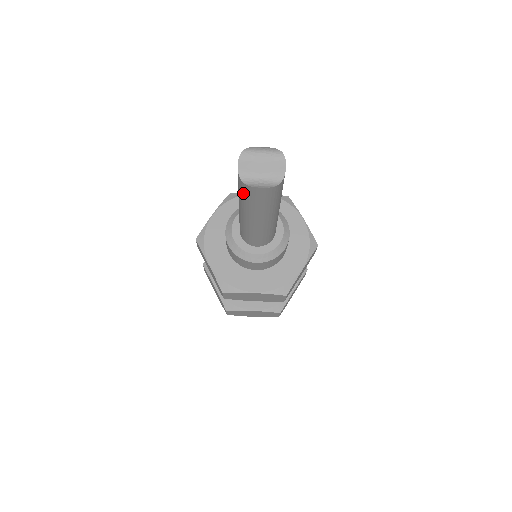
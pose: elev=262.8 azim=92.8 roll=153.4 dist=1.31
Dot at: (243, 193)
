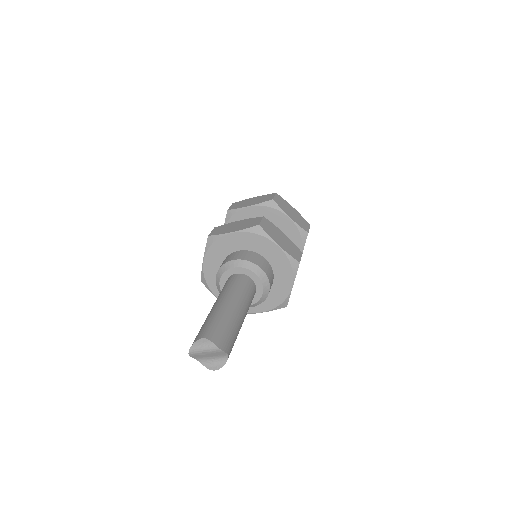
Dot at: occluded
